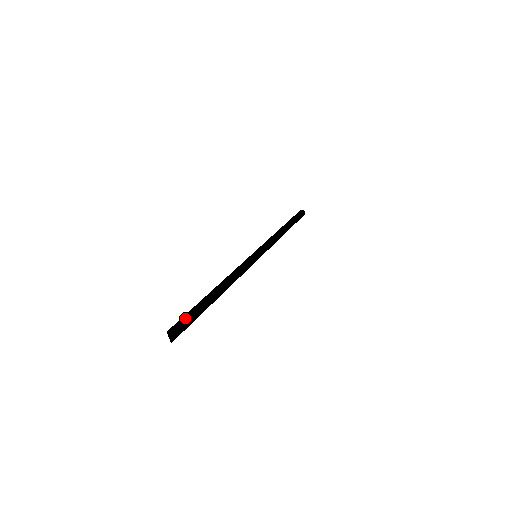
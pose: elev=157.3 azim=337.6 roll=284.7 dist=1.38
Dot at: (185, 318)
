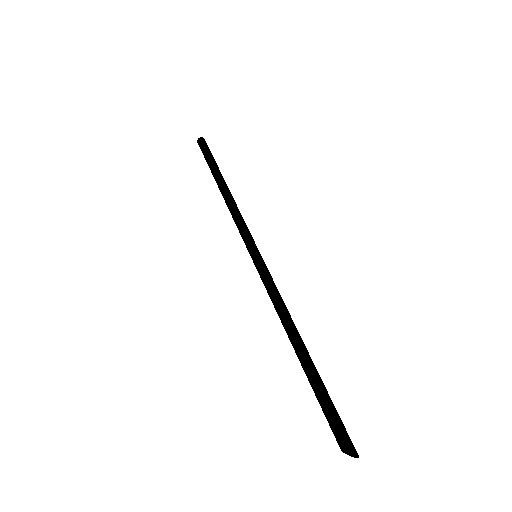
Dot at: (338, 416)
